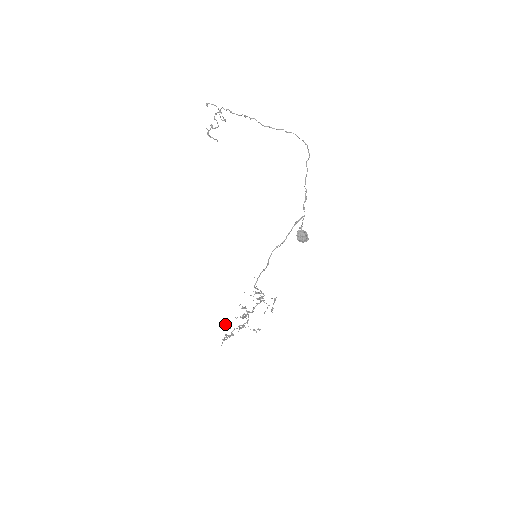
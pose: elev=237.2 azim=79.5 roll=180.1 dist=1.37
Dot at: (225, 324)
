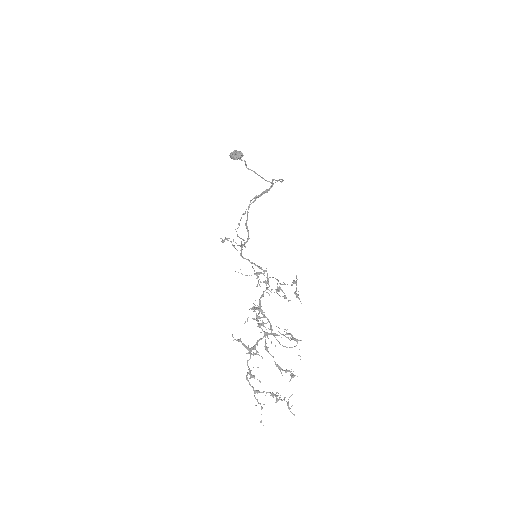
Dot at: occluded
